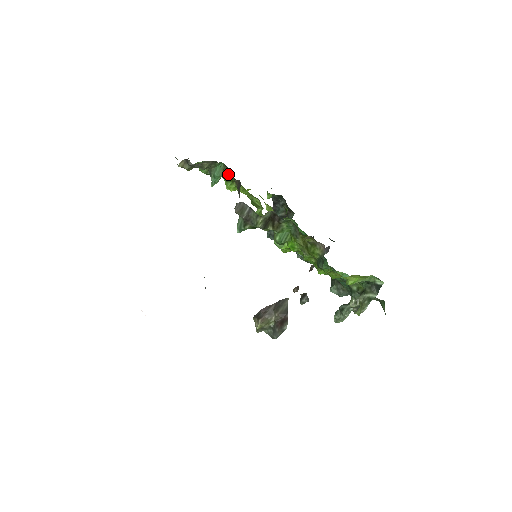
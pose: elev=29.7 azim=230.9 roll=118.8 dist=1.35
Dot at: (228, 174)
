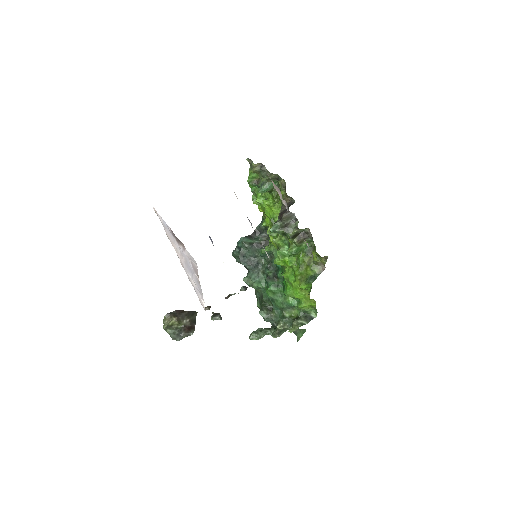
Dot at: (275, 192)
